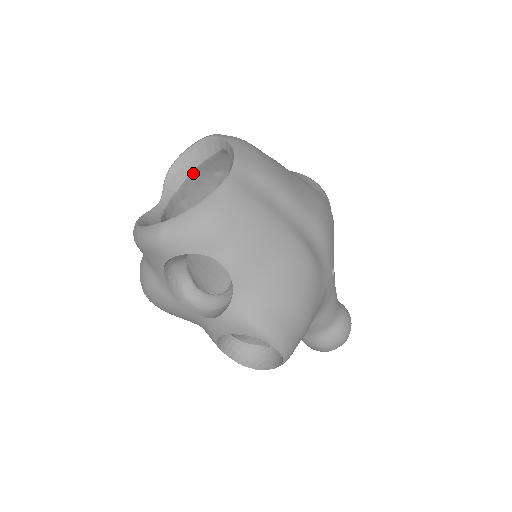
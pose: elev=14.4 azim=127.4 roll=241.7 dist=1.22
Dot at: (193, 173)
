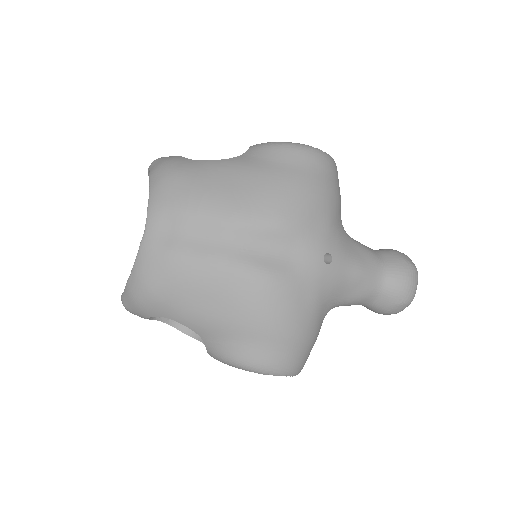
Dot at: occluded
